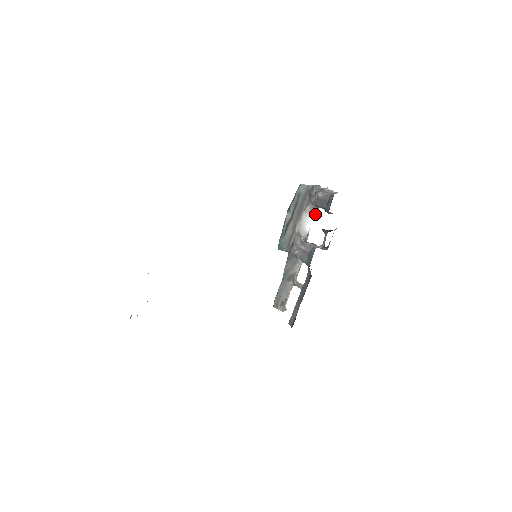
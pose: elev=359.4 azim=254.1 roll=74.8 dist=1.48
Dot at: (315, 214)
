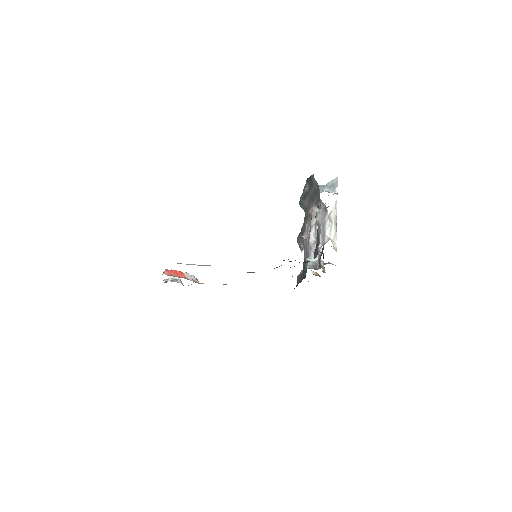
Dot at: (327, 207)
